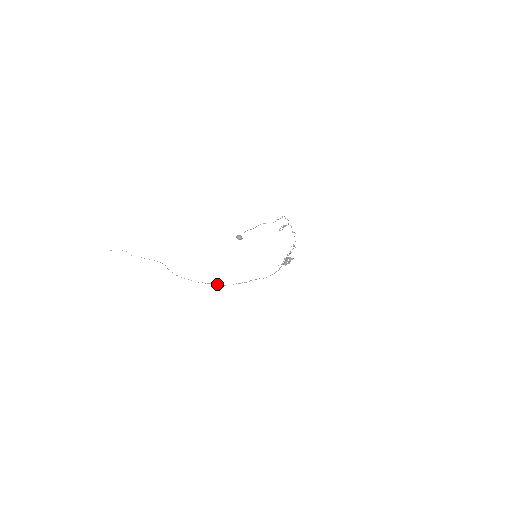
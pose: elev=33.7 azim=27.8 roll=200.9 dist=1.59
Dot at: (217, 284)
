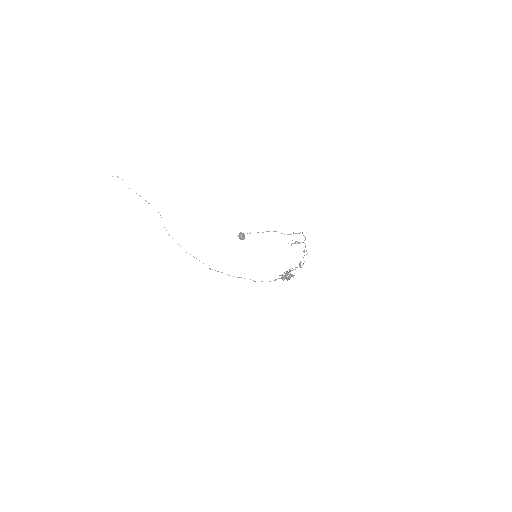
Dot at: occluded
